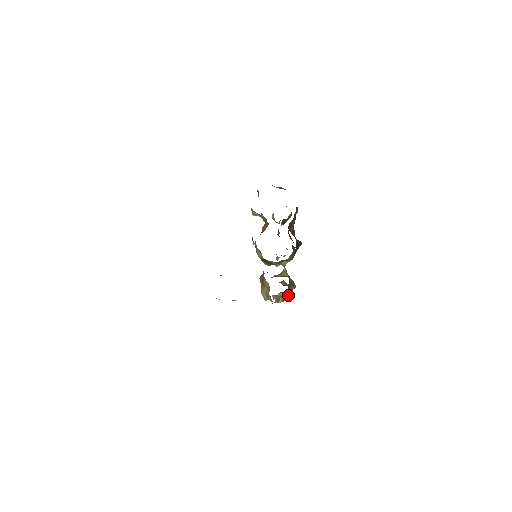
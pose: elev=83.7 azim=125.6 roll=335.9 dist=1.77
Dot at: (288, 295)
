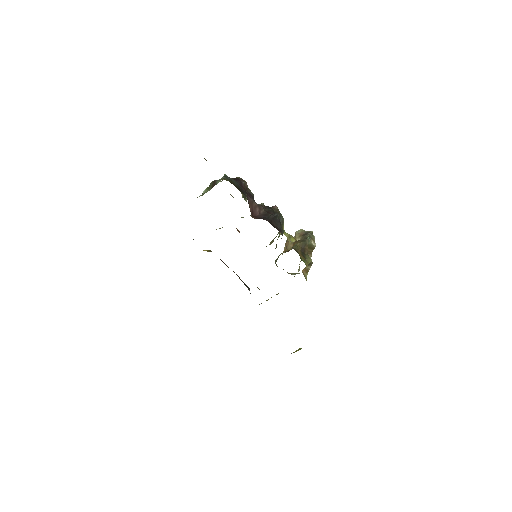
Dot at: (310, 247)
